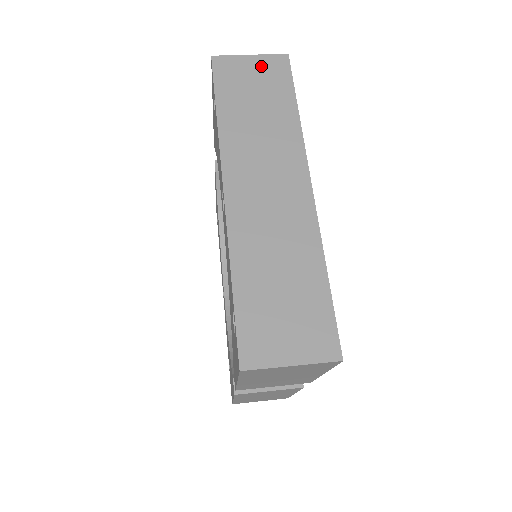
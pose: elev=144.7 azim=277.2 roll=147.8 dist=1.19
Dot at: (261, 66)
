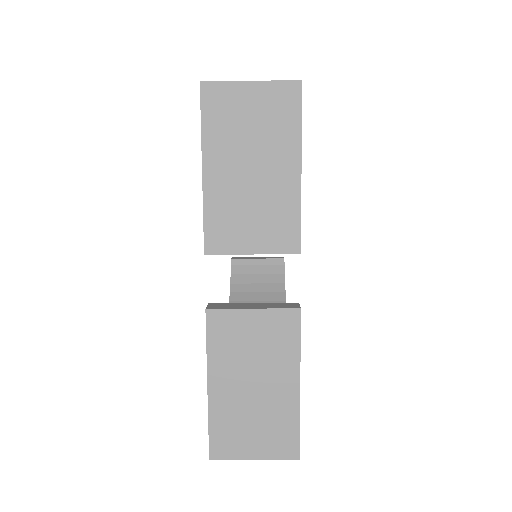
Dot at: occluded
